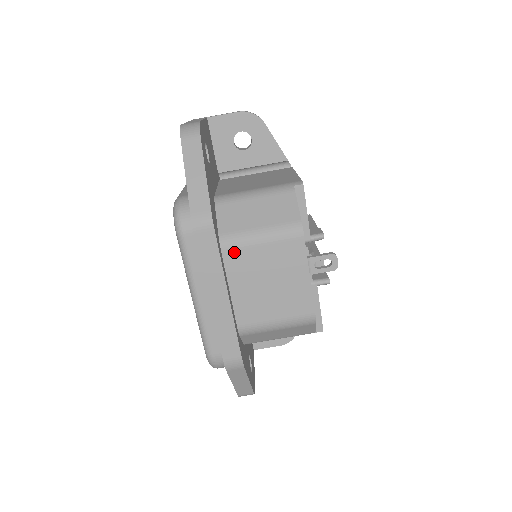
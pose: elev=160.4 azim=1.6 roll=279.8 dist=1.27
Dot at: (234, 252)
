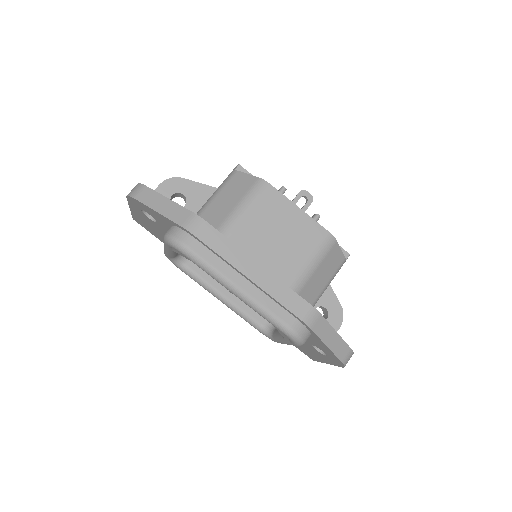
Dot at: (234, 234)
